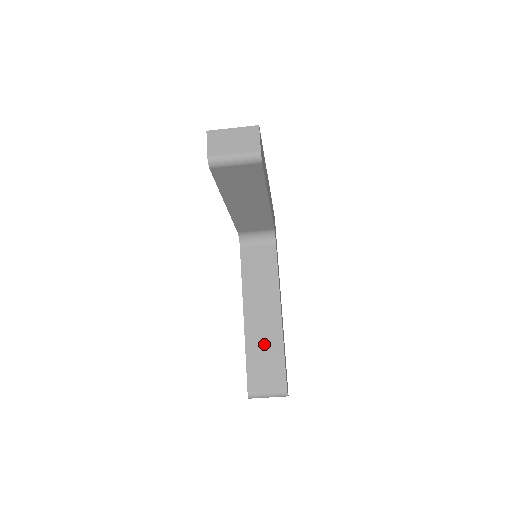
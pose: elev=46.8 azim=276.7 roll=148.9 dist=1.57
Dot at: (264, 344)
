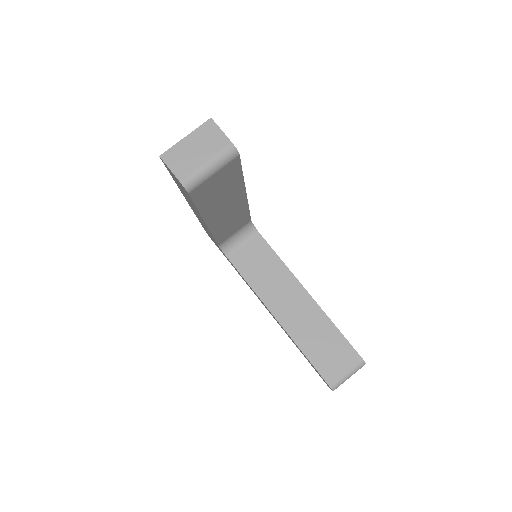
Dot at: (313, 332)
